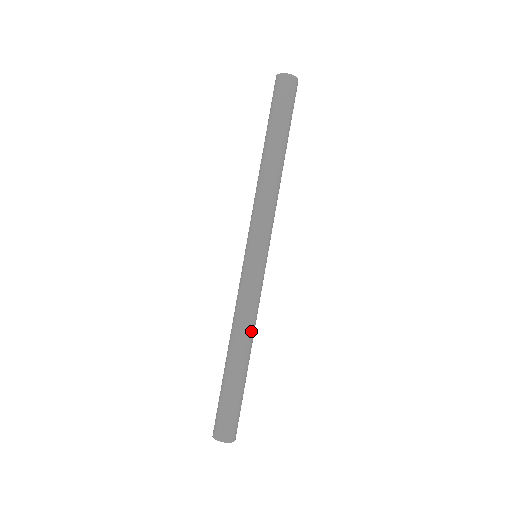
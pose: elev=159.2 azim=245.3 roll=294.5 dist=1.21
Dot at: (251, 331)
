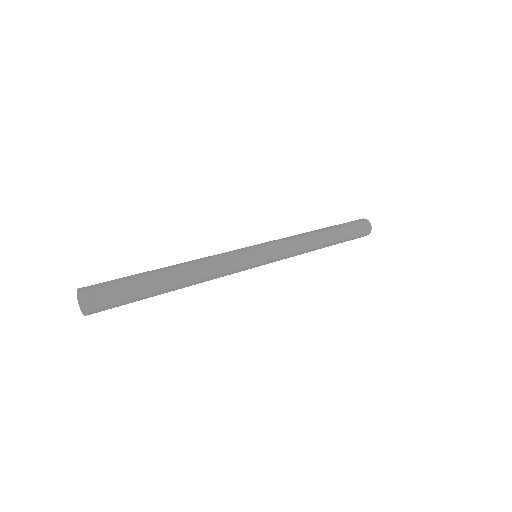
Dot at: (201, 266)
